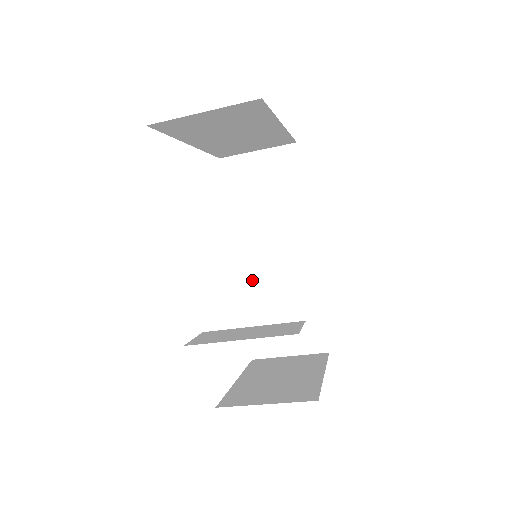
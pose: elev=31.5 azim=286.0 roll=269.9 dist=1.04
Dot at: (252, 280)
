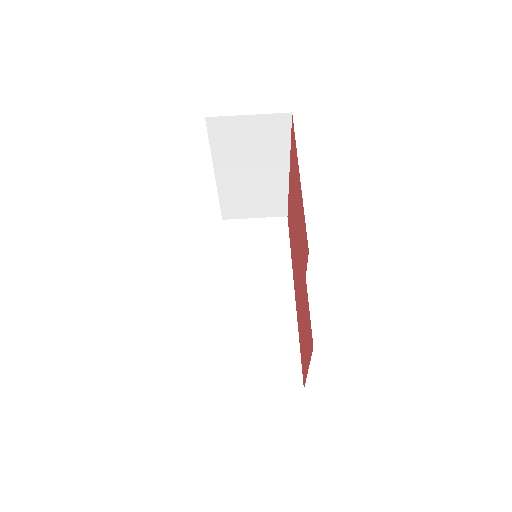
Dot at: (235, 315)
